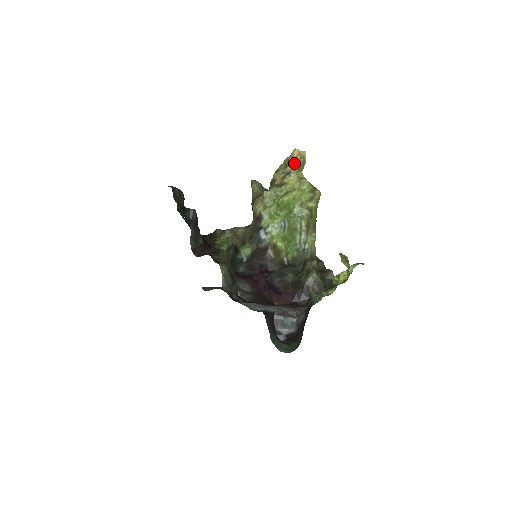
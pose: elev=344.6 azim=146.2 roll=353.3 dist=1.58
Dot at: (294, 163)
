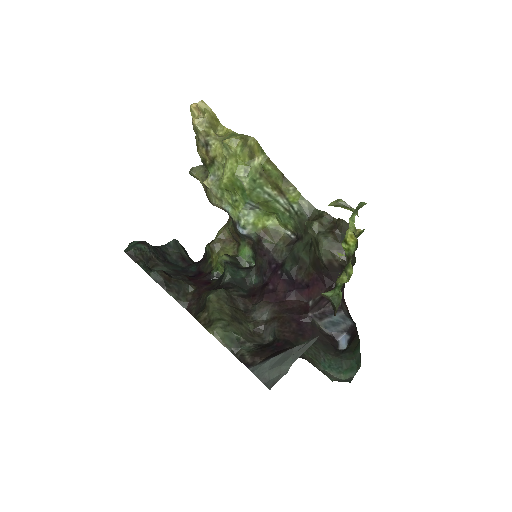
Dot at: (200, 129)
